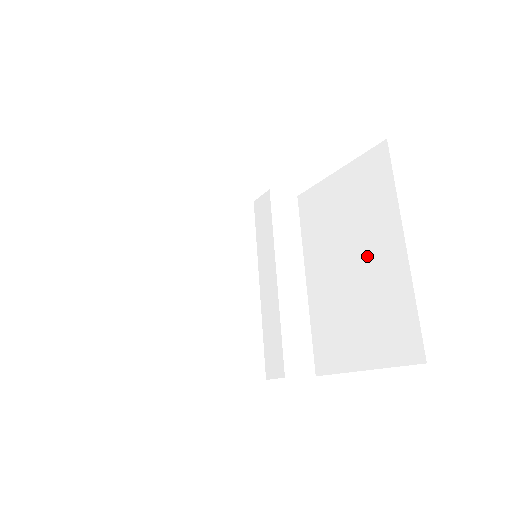
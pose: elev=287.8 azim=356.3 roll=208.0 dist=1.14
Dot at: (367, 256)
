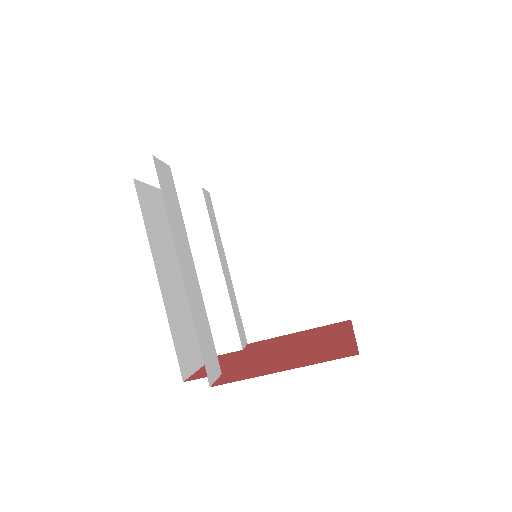
Dot at: (296, 249)
